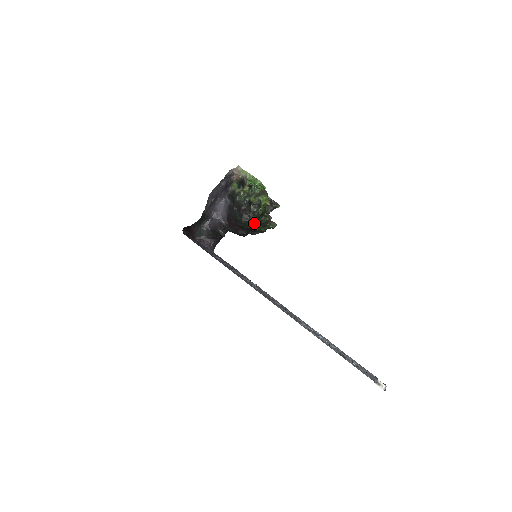
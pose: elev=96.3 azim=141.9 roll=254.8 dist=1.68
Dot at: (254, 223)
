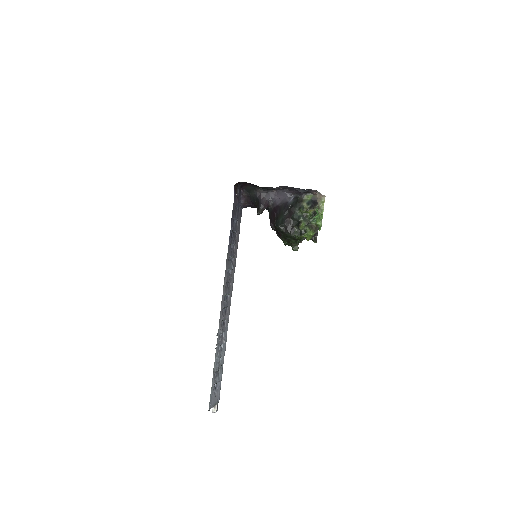
Dot at: (285, 235)
